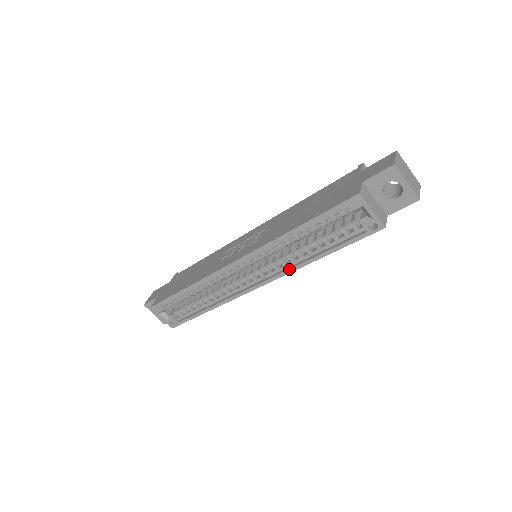
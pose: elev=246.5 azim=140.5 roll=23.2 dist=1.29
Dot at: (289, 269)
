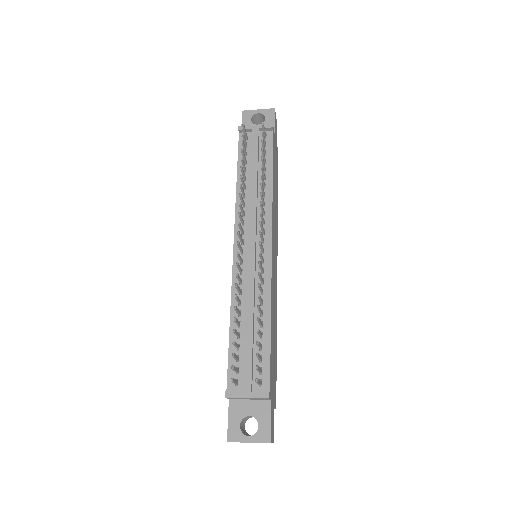
Dot at: occluded
